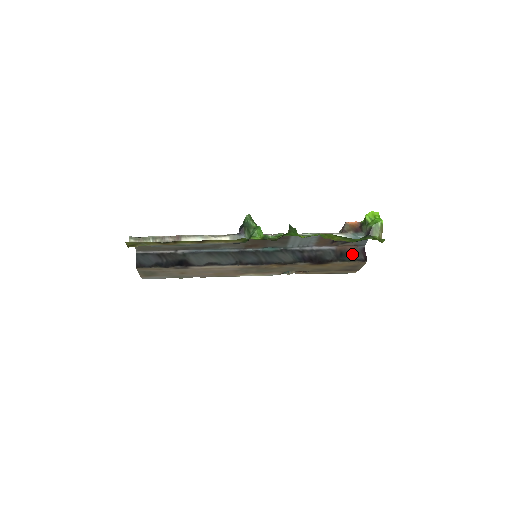
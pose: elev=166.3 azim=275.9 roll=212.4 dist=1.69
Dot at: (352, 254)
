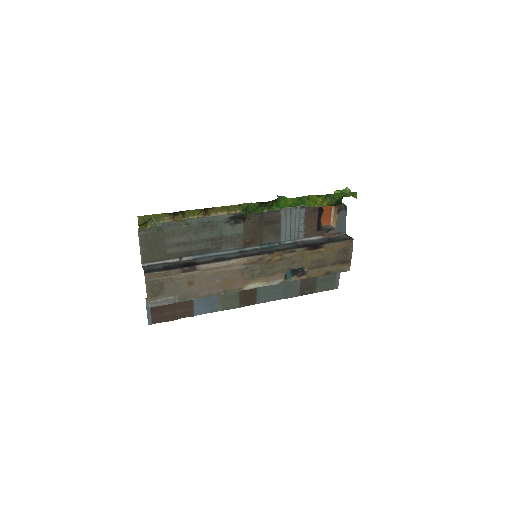
Dot at: (338, 238)
